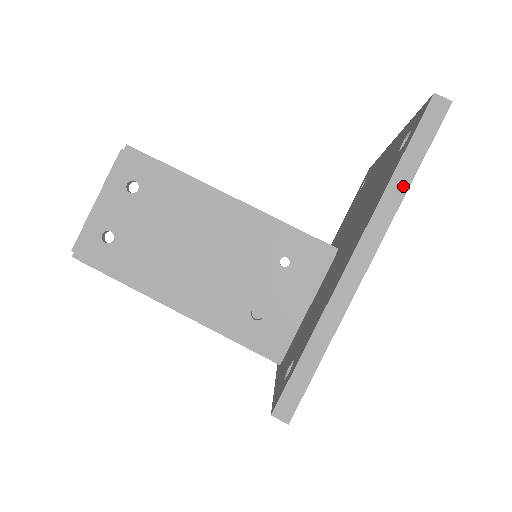
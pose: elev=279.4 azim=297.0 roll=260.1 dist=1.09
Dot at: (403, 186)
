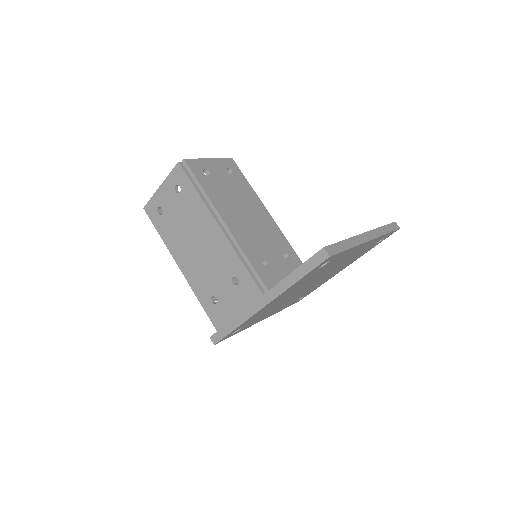
Dot at: (384, 232)
